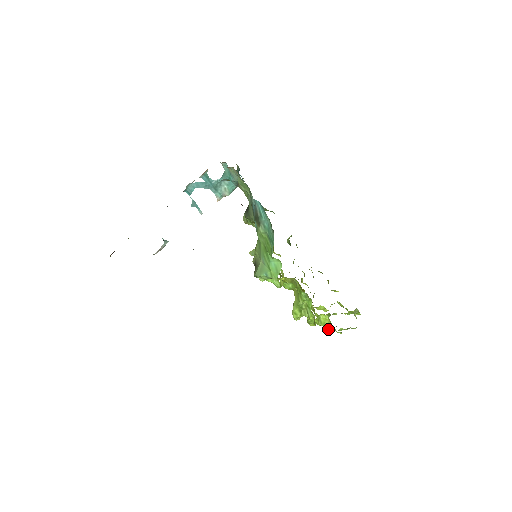
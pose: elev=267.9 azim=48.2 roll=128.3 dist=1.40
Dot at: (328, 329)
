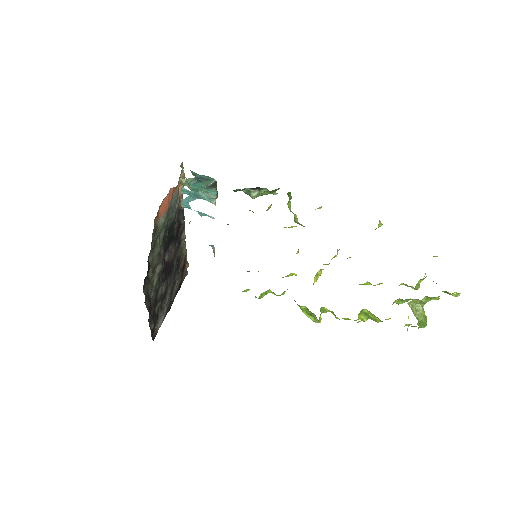
Dot at: occluded
